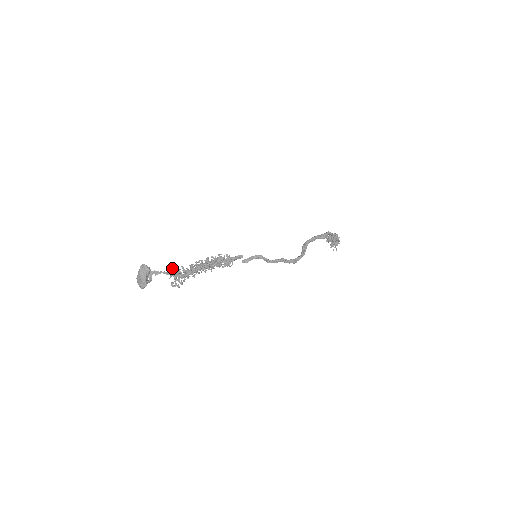
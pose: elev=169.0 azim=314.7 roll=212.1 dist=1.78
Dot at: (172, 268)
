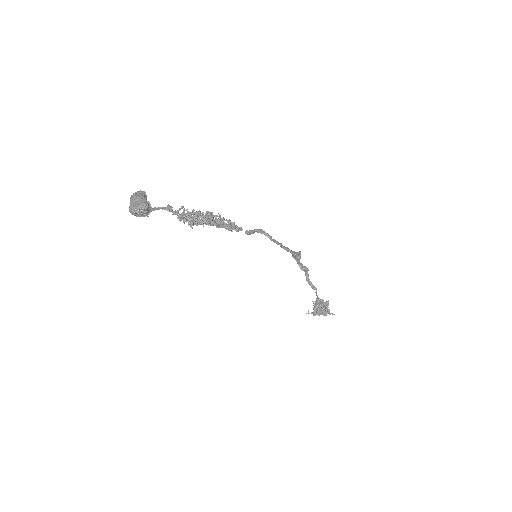
Dot at: (171, 207)
